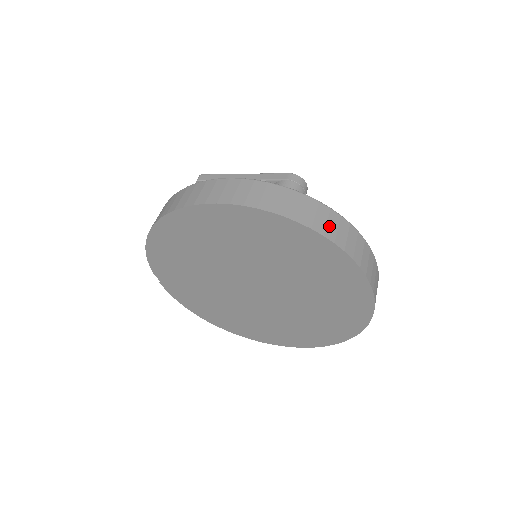
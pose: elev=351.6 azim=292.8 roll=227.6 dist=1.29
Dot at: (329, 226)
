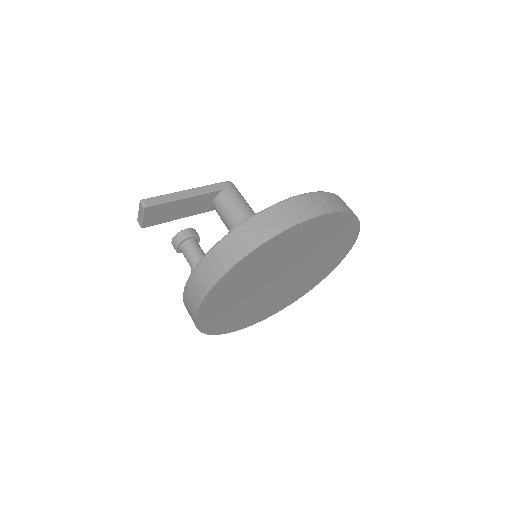
Dot at: occluded
